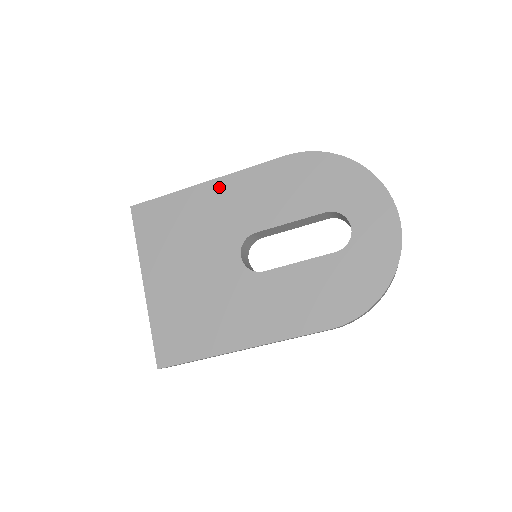
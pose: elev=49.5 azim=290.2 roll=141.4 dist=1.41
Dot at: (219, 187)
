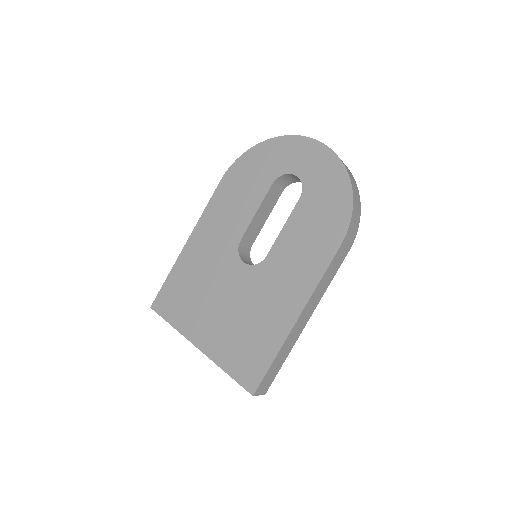
Dot at: (196, 238)
